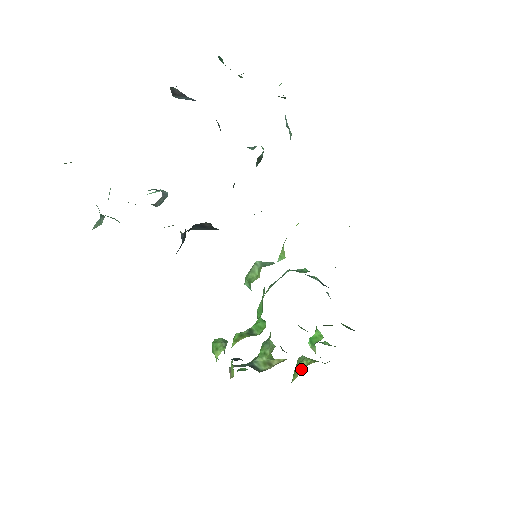
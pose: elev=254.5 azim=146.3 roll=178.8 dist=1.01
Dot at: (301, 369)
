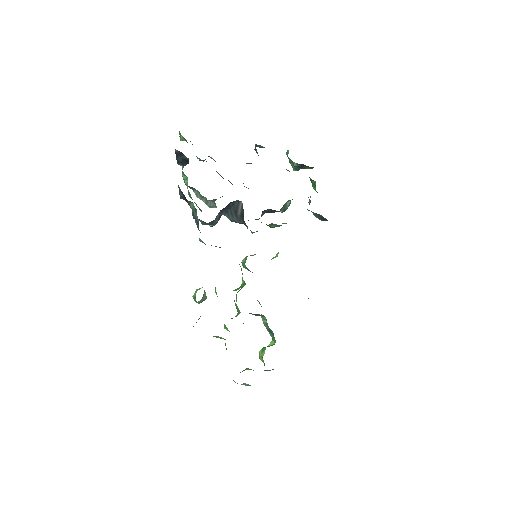
Dot at: (244, 370)
